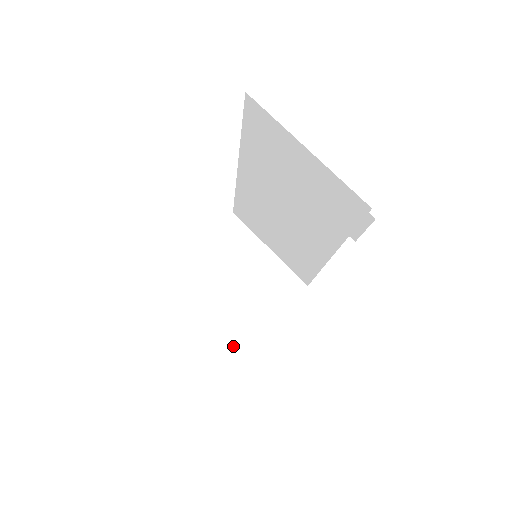
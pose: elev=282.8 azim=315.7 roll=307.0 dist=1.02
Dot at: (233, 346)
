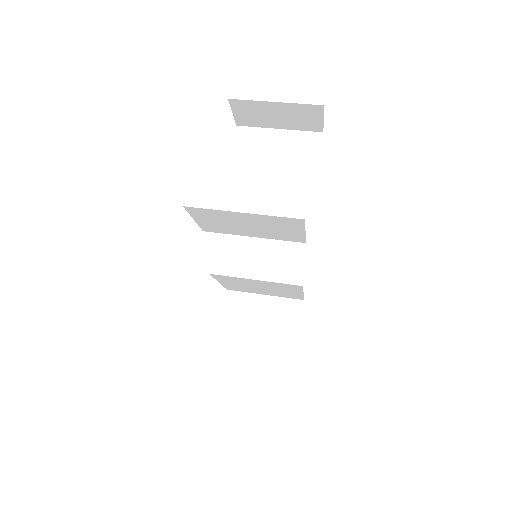
Dot at: occluded
